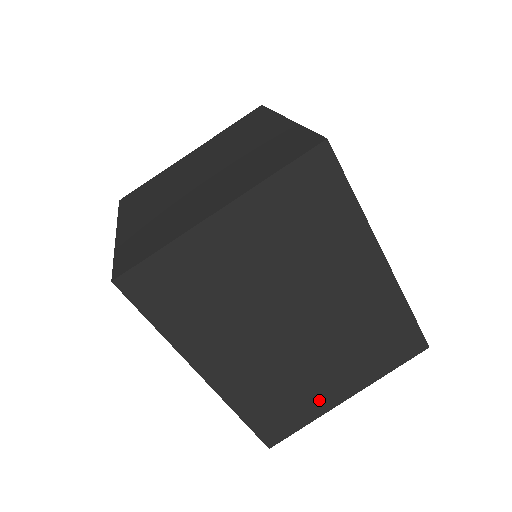
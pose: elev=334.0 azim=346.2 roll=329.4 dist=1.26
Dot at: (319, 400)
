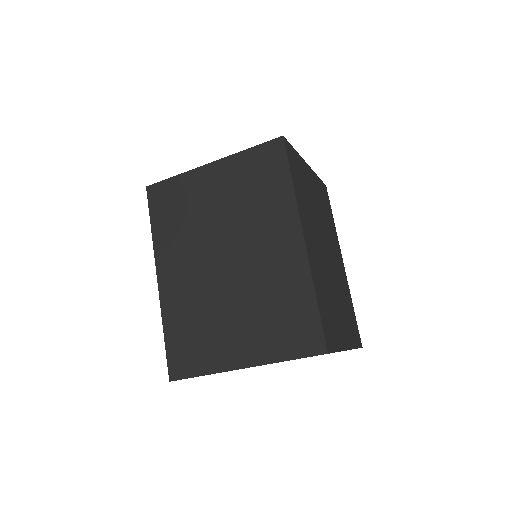
Dot at: (220, 353)
